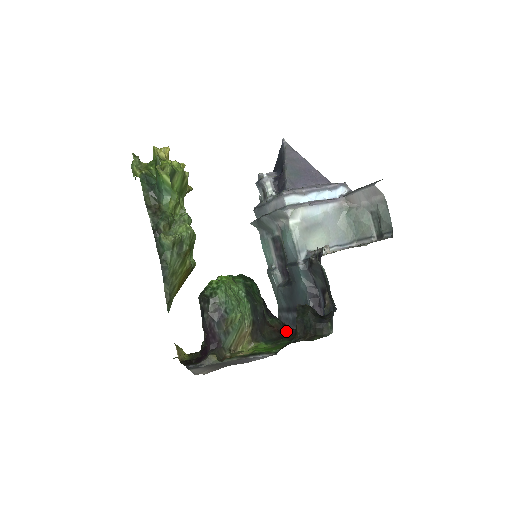
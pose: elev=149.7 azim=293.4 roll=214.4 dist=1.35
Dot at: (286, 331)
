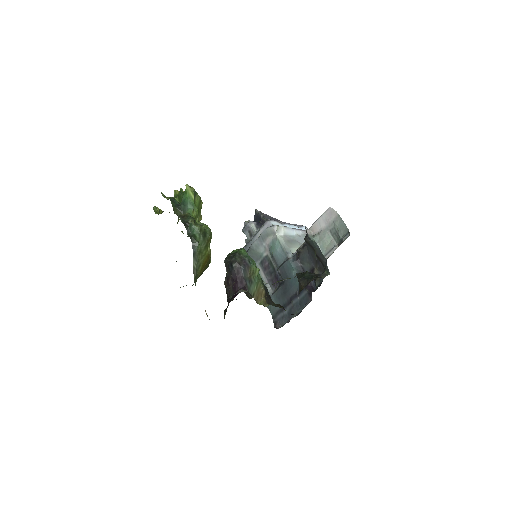
Dot at: occluded
